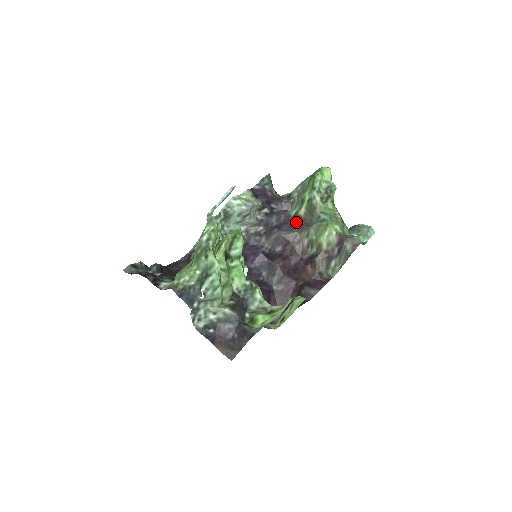
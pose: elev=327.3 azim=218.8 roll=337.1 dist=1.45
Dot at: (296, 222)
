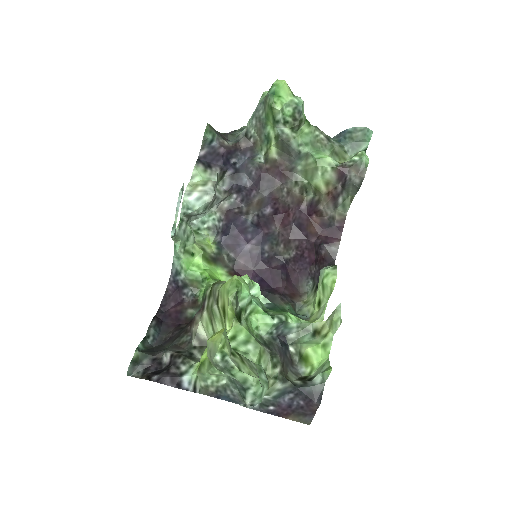
Dot at: (273, 172)
